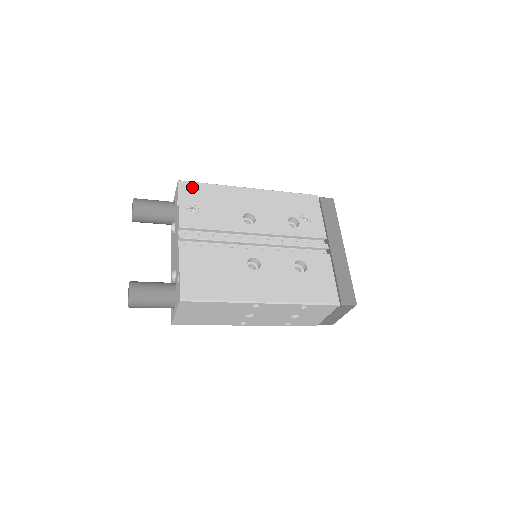
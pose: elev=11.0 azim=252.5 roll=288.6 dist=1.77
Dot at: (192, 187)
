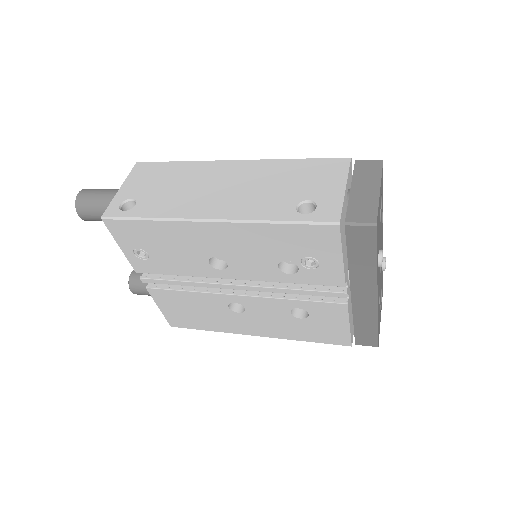
Dot at: (124, 227)
